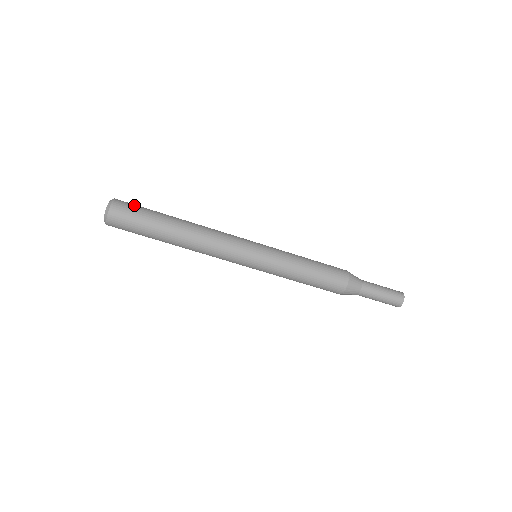
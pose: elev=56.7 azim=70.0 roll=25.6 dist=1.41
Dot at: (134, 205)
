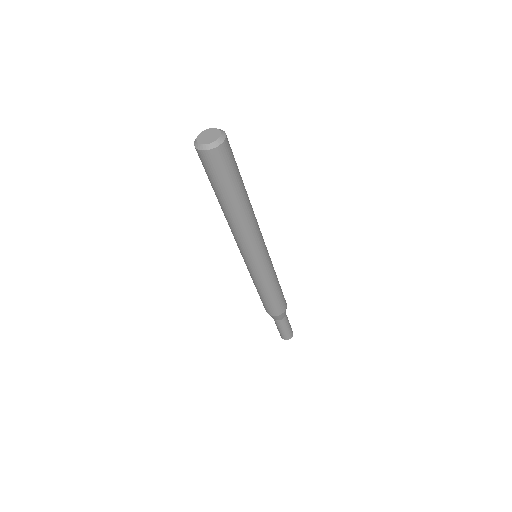
Dot at: (232, 160)
